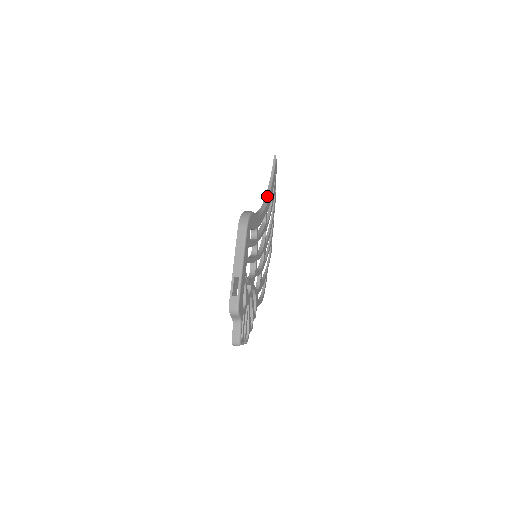
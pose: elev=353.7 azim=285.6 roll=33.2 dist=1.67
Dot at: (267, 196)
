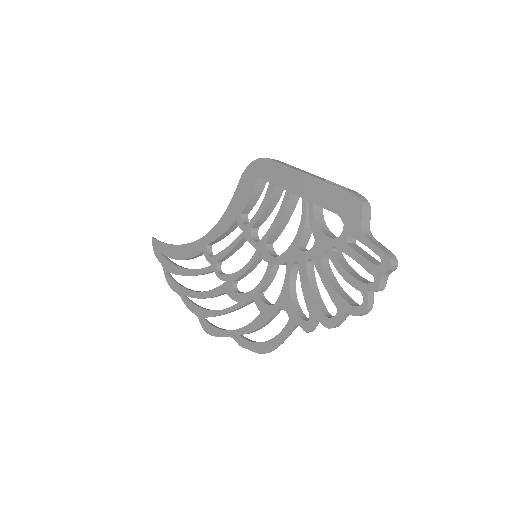
Dot at: (192, 242)
